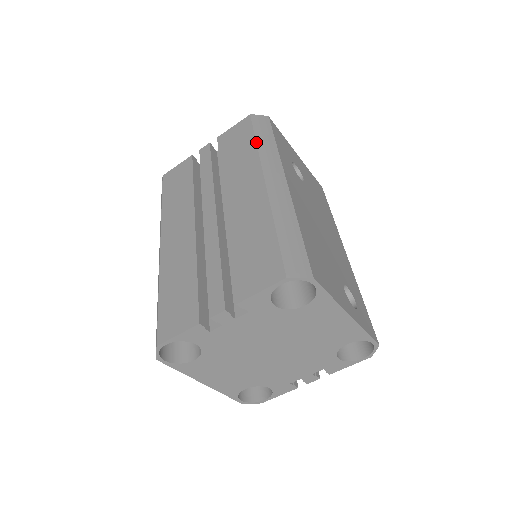
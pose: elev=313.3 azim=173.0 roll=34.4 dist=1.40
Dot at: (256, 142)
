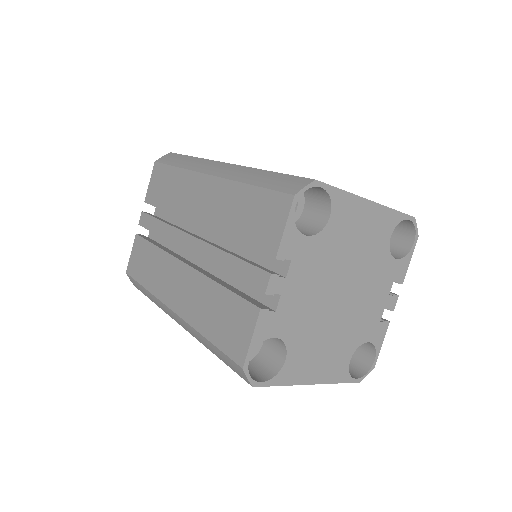
Dot at: (177, 167)
